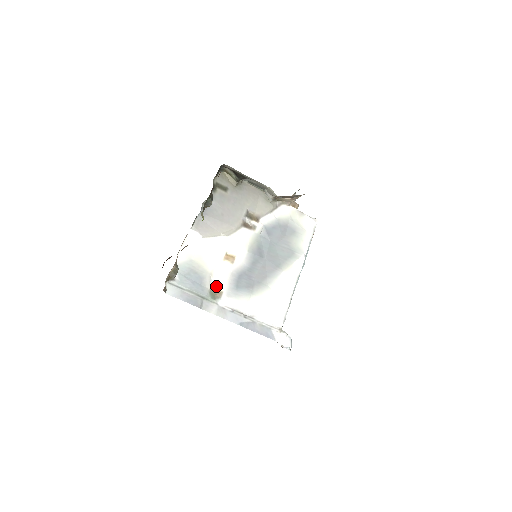
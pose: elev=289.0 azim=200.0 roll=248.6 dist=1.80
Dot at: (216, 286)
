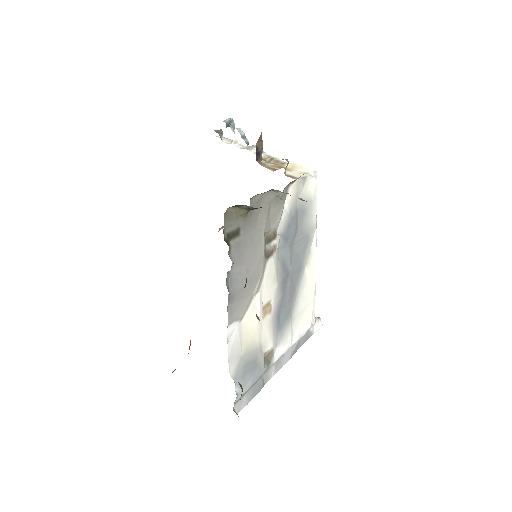
Dot at: (267, 351)
